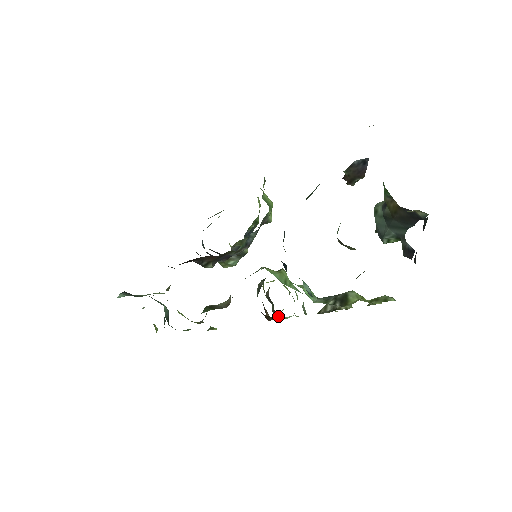
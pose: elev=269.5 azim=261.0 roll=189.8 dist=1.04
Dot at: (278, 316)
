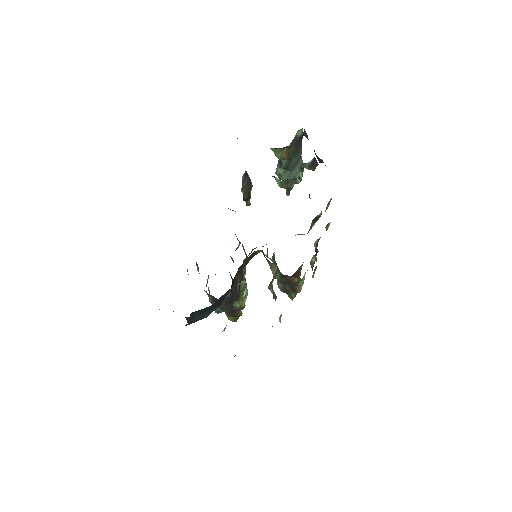
Dot at: (299, 282)
